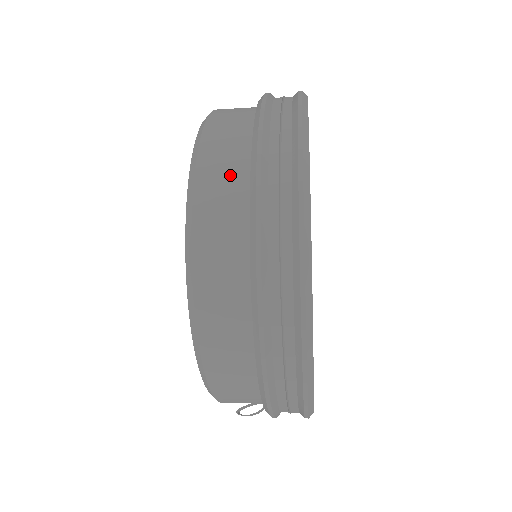
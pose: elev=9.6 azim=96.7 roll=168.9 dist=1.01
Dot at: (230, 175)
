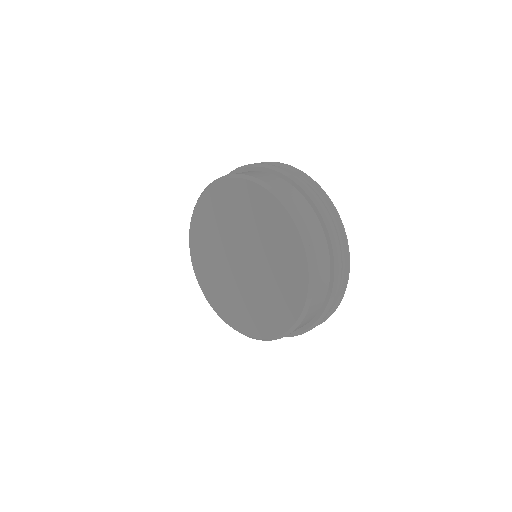
Dot at: (312, 316)
